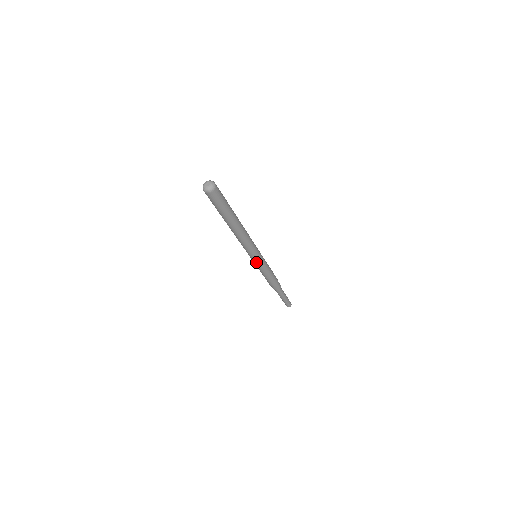
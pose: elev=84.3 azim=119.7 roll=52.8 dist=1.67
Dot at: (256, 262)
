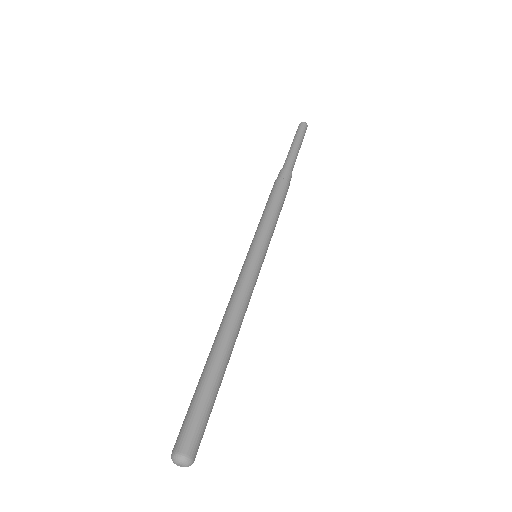
Dot at: occluded
